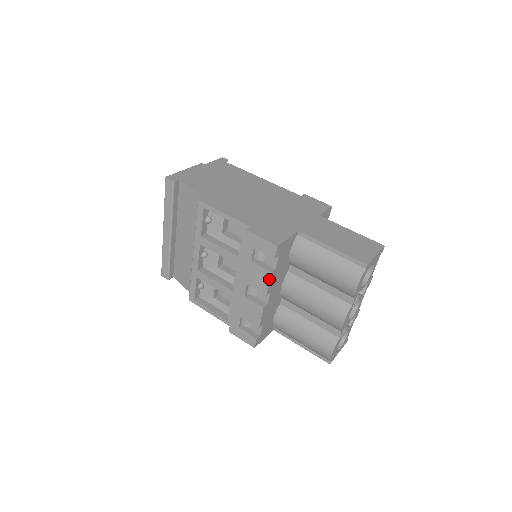
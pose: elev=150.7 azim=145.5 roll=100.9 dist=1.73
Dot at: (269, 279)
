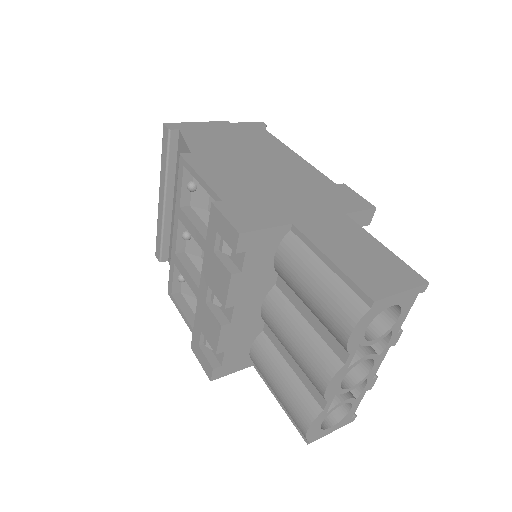
Dot at: (228, 284)
